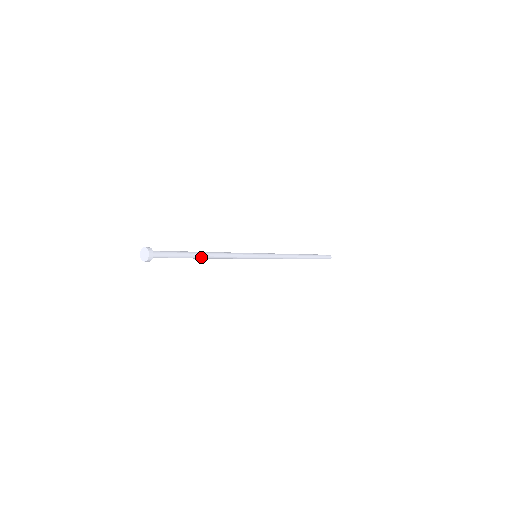
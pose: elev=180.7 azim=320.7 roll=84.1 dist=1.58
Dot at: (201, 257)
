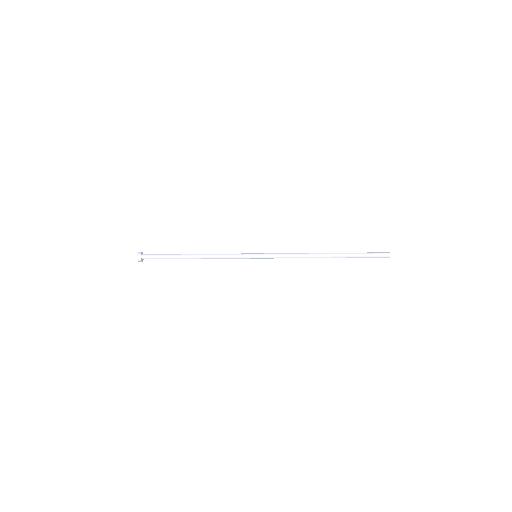
Dot at: (188, 258)
